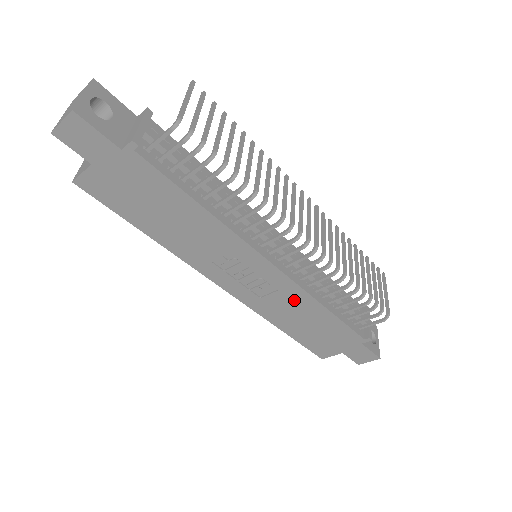
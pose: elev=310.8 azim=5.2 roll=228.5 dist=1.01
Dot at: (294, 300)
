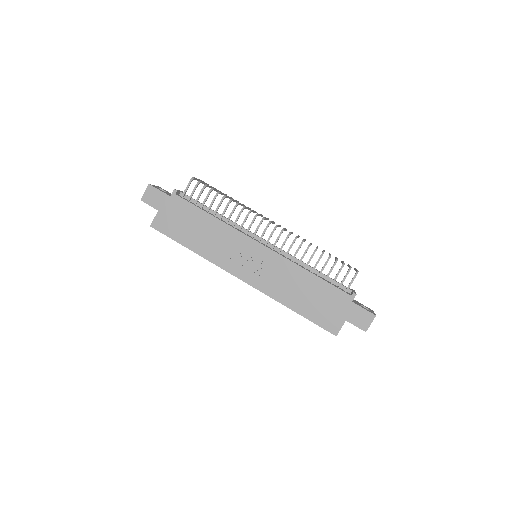
Dot at: (286, 272)
